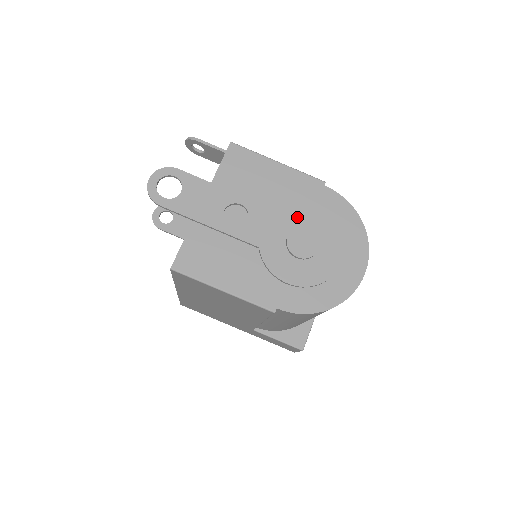
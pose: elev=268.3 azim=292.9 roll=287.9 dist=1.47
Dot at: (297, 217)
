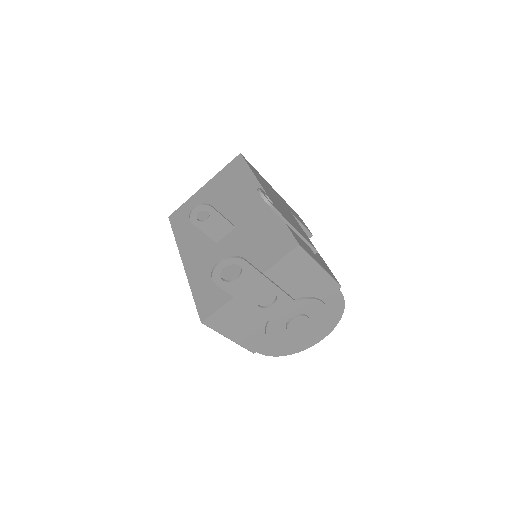
Dot at: (306, 308)
